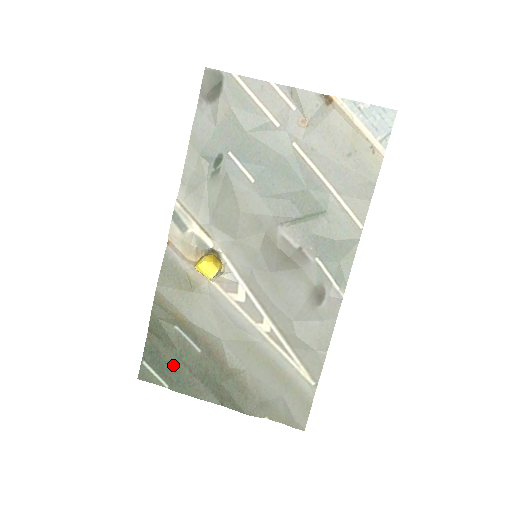
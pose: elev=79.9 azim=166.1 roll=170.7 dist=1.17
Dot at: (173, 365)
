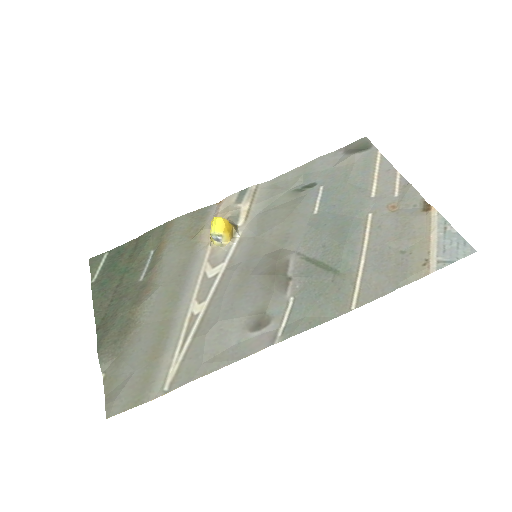
Dot at: (116, 272)
